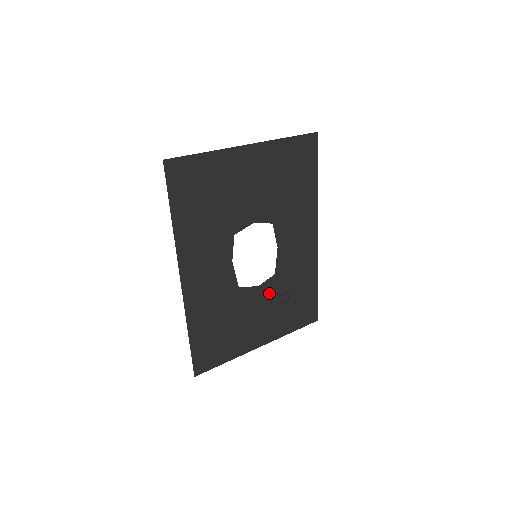
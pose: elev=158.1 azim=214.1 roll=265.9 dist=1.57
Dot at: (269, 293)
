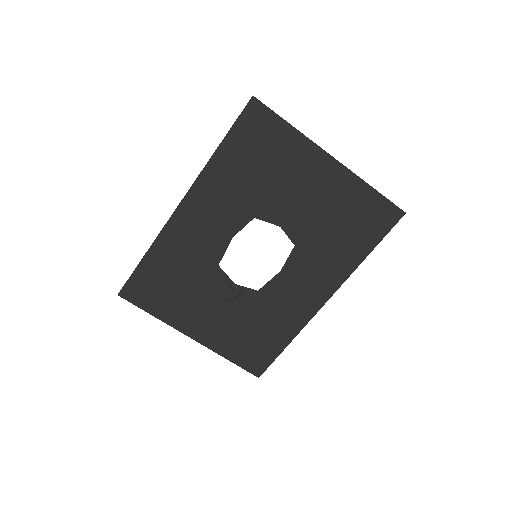
Dot at: (239, 301)
